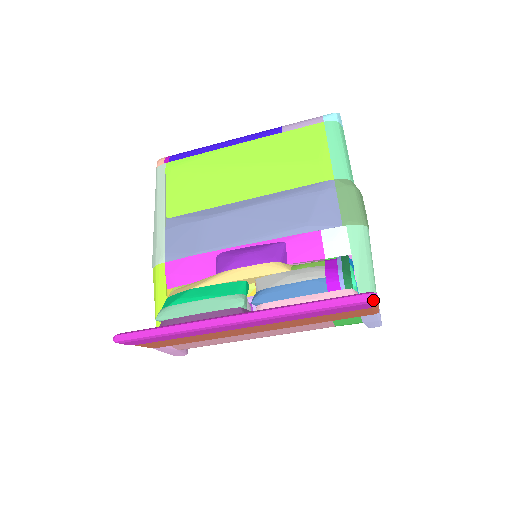
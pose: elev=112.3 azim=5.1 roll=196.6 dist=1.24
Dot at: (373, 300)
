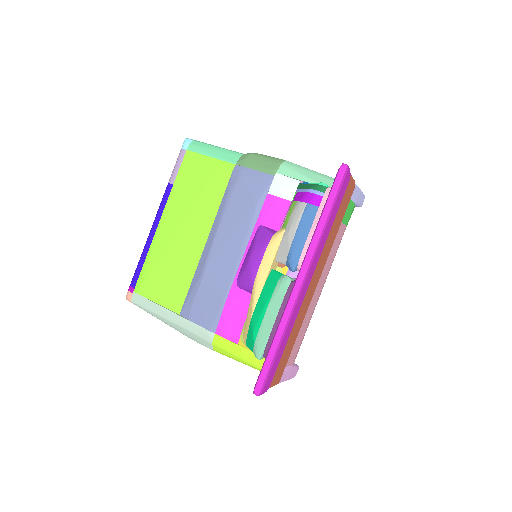
Dot at: (346, 168)
